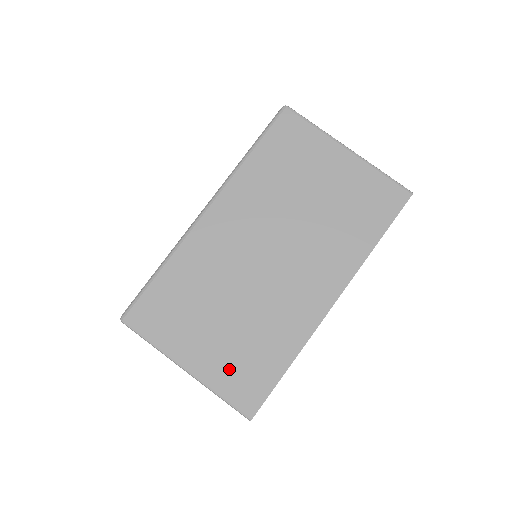
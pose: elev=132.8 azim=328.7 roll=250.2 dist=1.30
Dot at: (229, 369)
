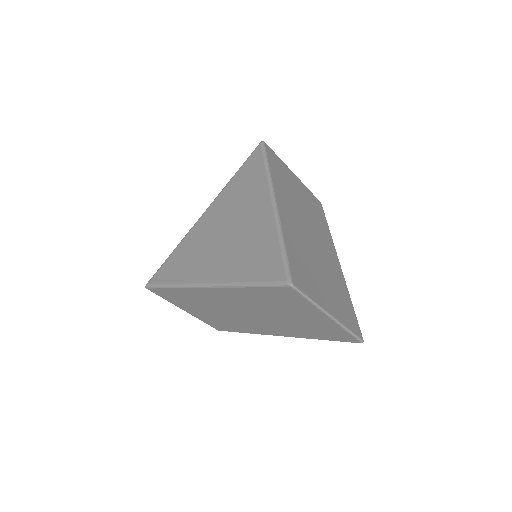
Dot at: (341, 310)
